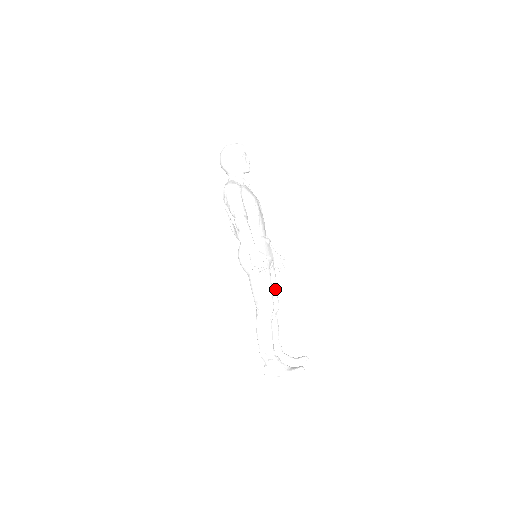
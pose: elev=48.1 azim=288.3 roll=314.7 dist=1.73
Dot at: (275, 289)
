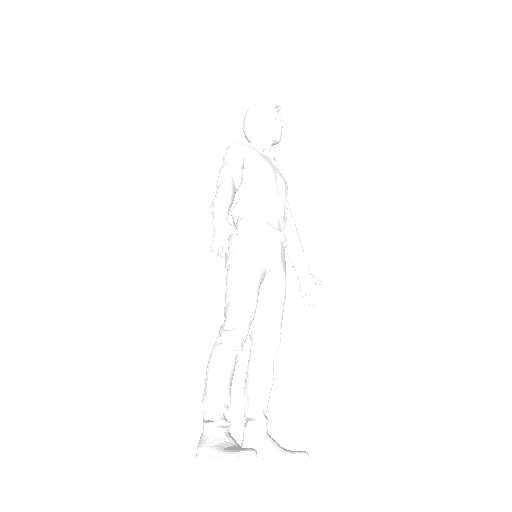
Dot at: (276, 315)
